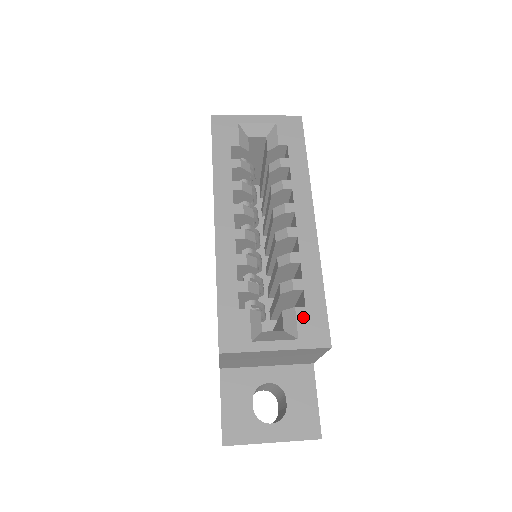
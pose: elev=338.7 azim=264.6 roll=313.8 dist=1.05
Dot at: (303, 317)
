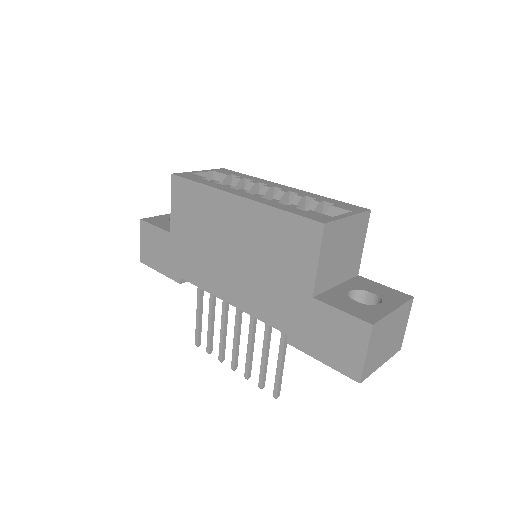
Dot at: (340, 206)
